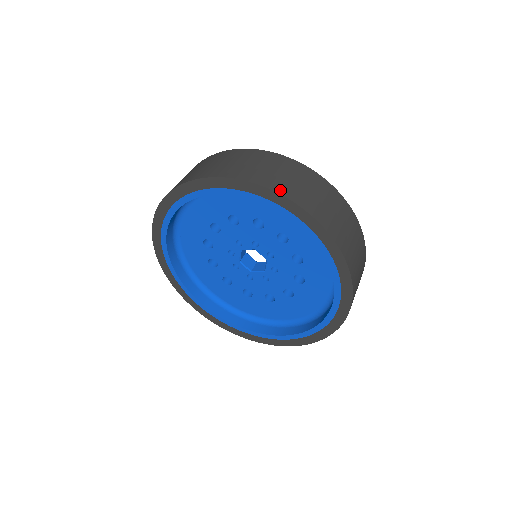
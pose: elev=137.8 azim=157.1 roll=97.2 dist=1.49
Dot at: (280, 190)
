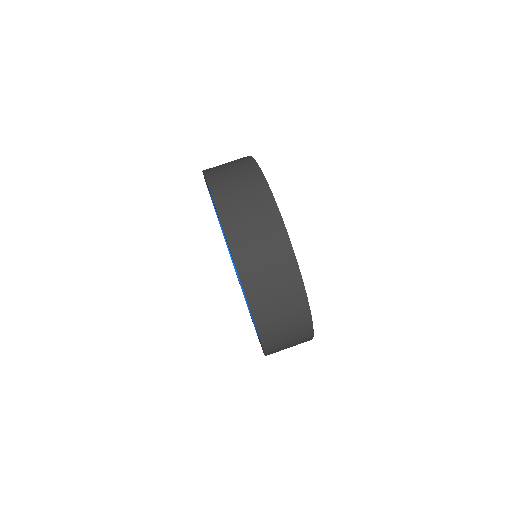
Dot at: (223, 215)
